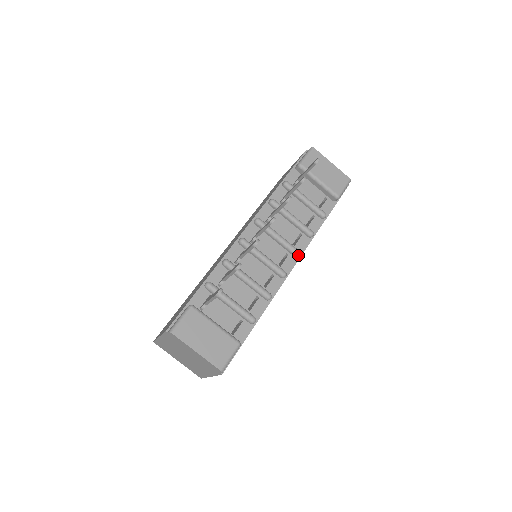
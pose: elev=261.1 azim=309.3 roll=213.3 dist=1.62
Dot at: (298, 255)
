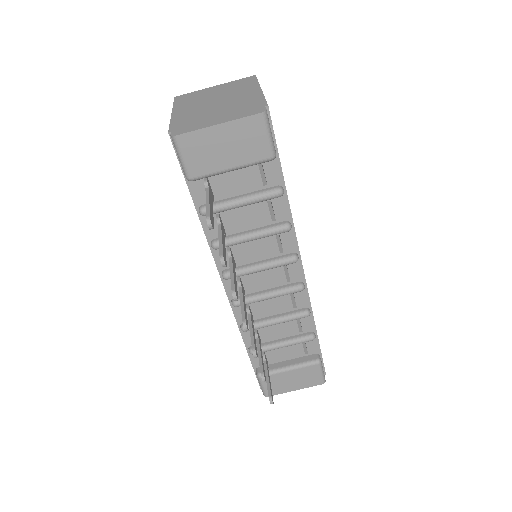
Dot at: occluded
